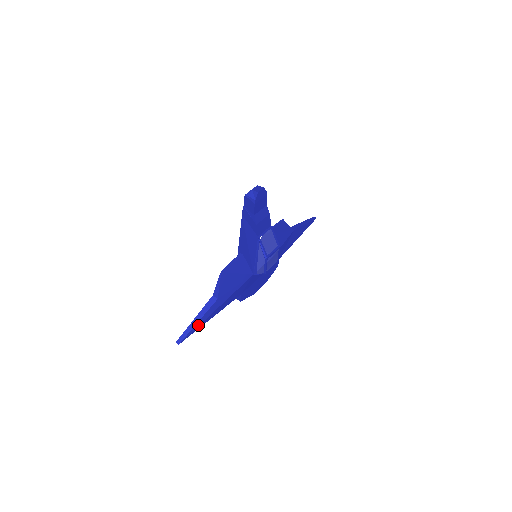
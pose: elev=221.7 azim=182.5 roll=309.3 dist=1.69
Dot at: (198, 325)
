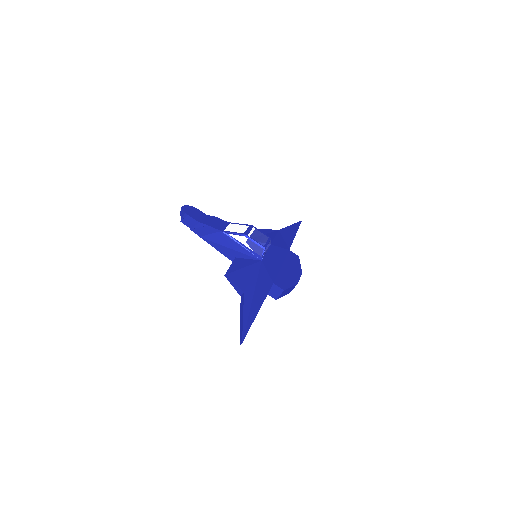
Dot at: (246, 319)
